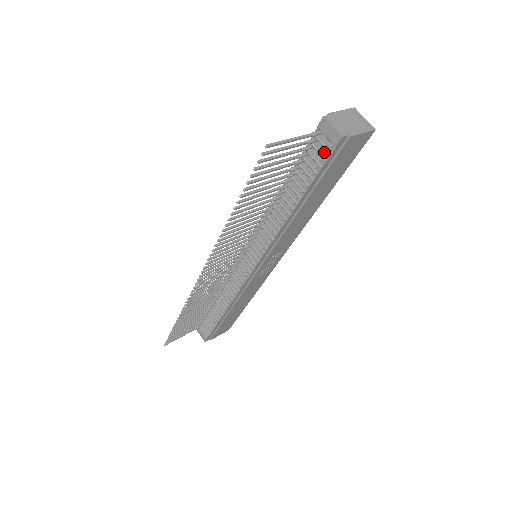
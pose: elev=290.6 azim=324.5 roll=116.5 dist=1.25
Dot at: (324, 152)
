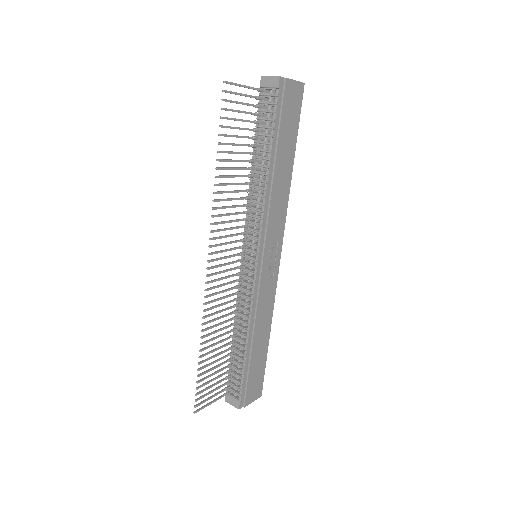
Dot at: (272, 101)
